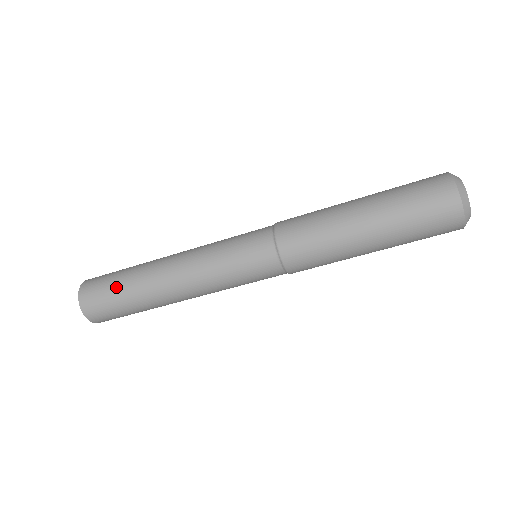
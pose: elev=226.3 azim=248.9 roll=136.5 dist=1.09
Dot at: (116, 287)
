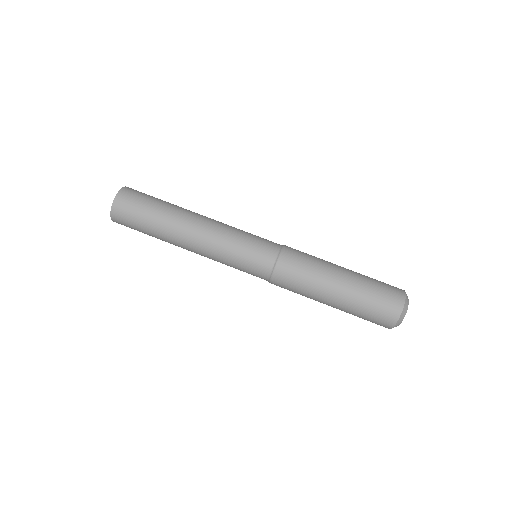
Dot at: (159, 199)
